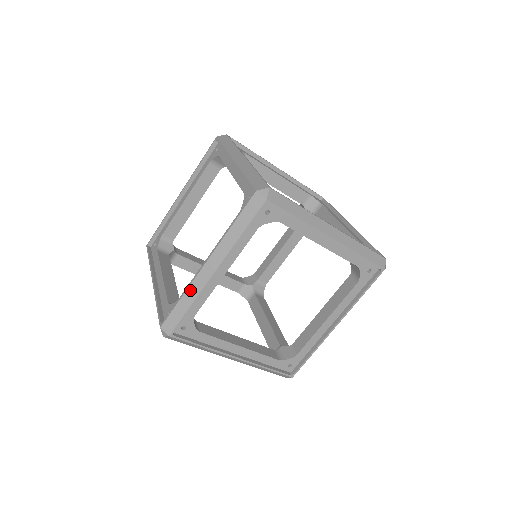
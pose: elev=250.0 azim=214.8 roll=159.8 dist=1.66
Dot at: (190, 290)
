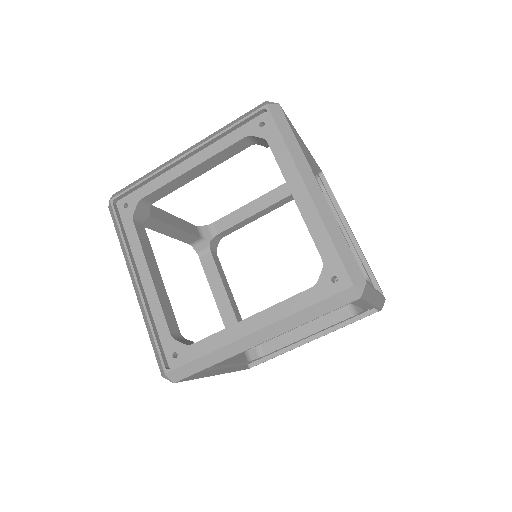
Dot at: (221, 351)
